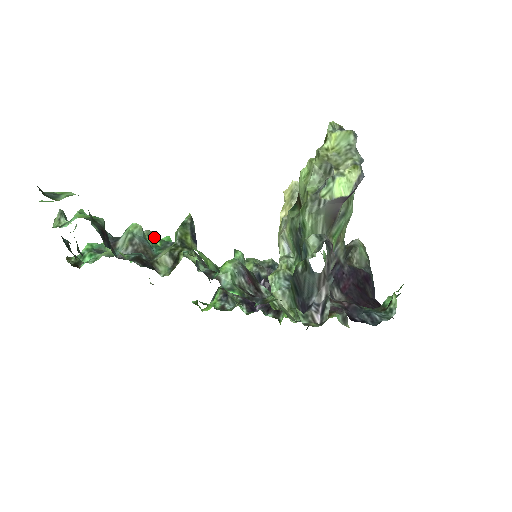
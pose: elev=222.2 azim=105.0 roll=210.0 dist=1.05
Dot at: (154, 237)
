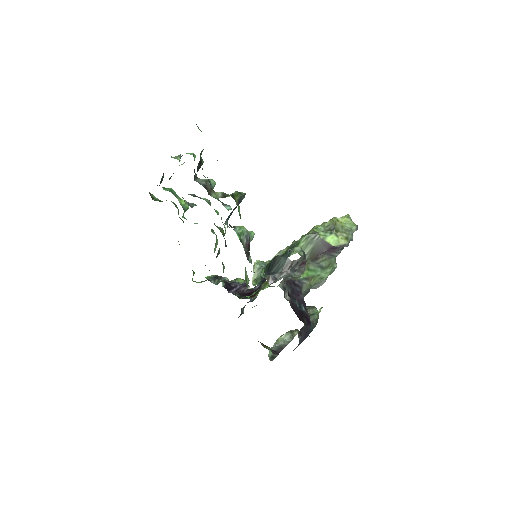
Dot at: occluded
